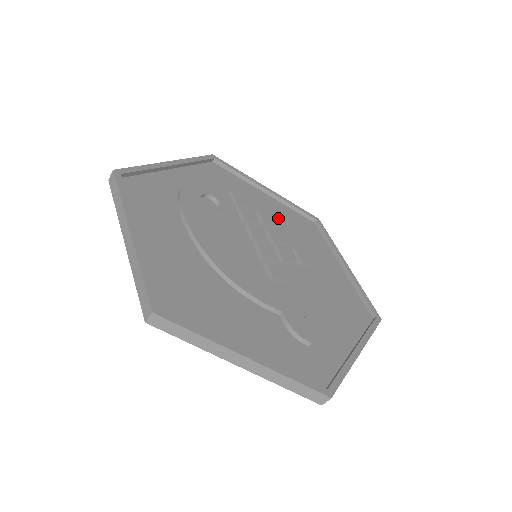
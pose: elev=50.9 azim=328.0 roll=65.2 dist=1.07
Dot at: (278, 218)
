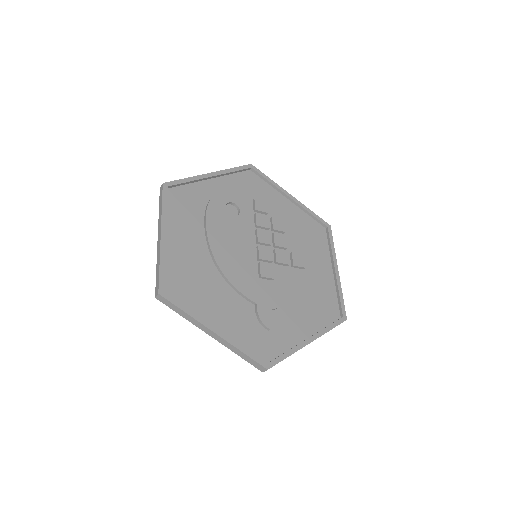
Dot at: (291, 223)
